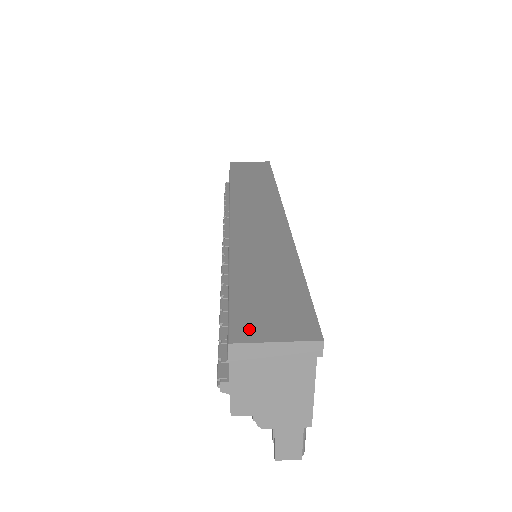
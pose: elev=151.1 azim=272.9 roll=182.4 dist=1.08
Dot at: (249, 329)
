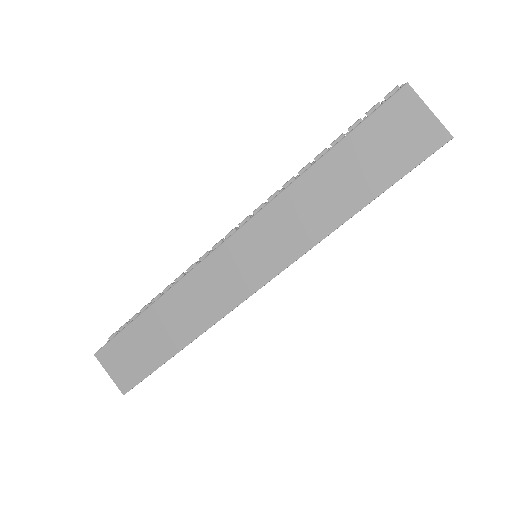
Dot at: (107, 357)
